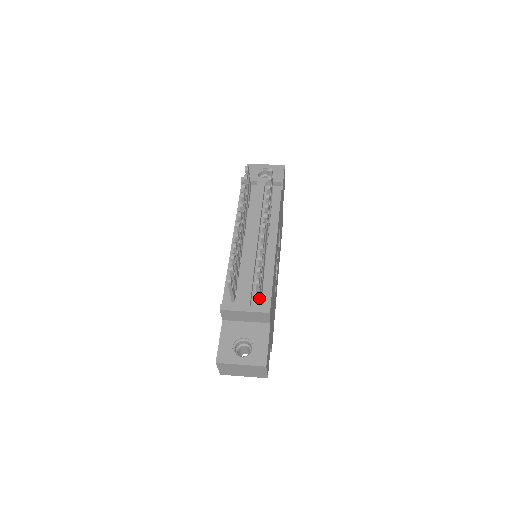
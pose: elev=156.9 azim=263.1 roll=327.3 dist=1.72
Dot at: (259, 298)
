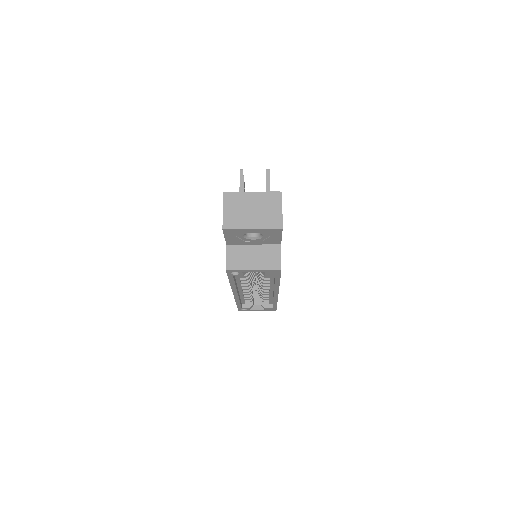
Dot at: occluded
